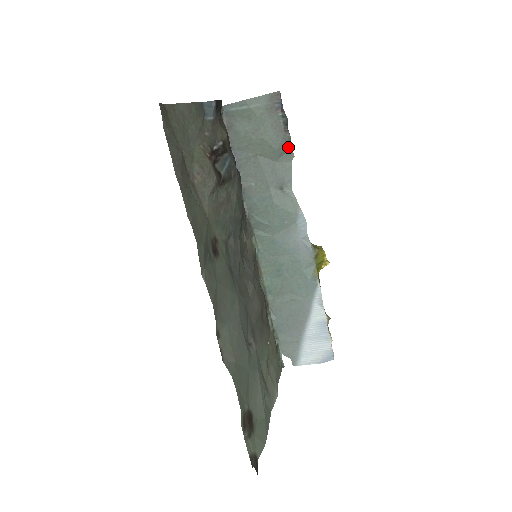
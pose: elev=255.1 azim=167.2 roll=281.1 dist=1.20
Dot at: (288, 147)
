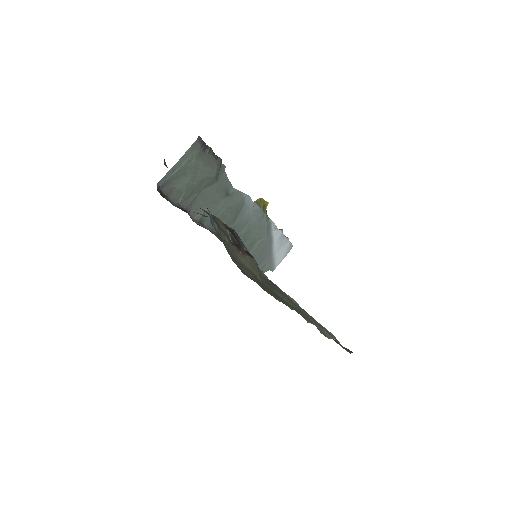
Dot at: (220, 166)
